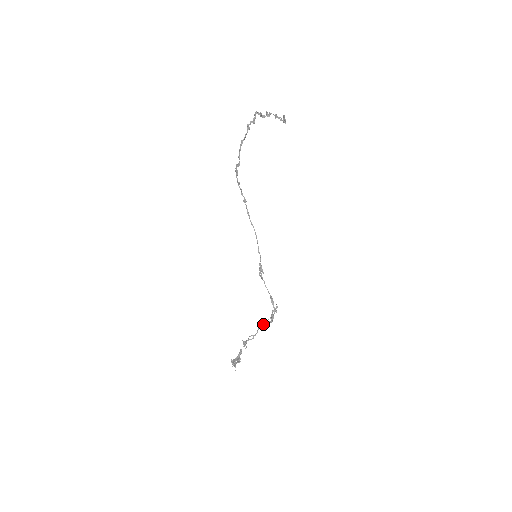
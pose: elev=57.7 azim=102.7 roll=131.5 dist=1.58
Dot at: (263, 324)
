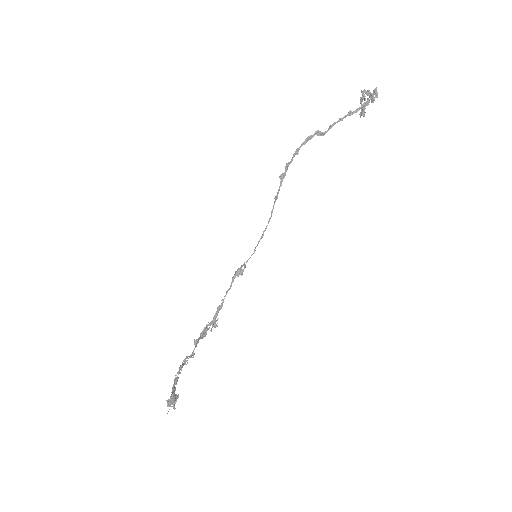
Dot at: occluded
